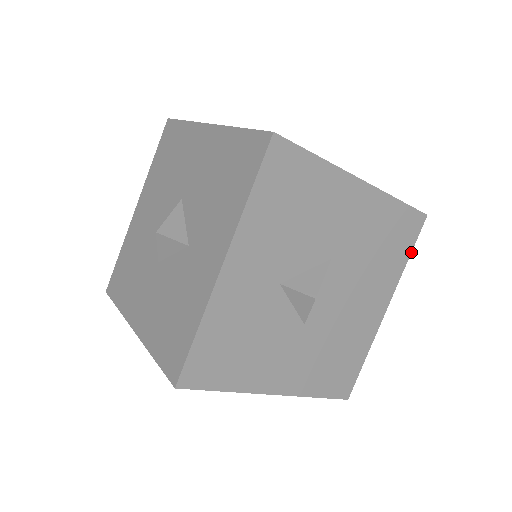
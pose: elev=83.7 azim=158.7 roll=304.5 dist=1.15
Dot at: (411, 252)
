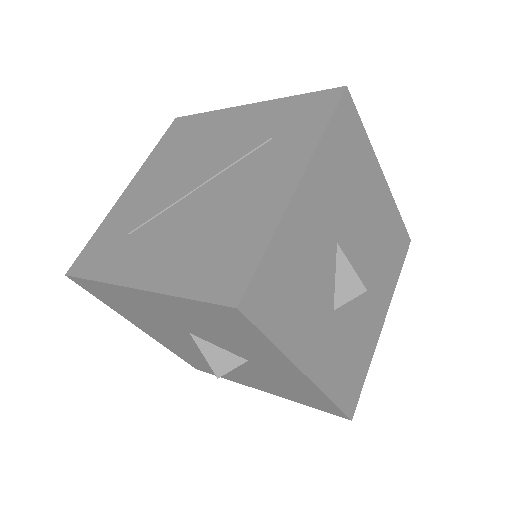
Dot at: (362, 125)
